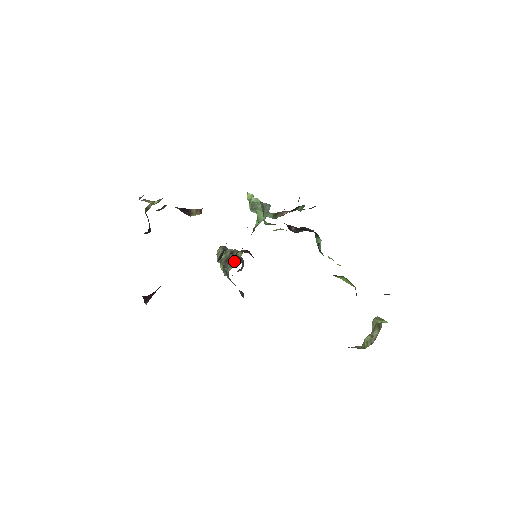
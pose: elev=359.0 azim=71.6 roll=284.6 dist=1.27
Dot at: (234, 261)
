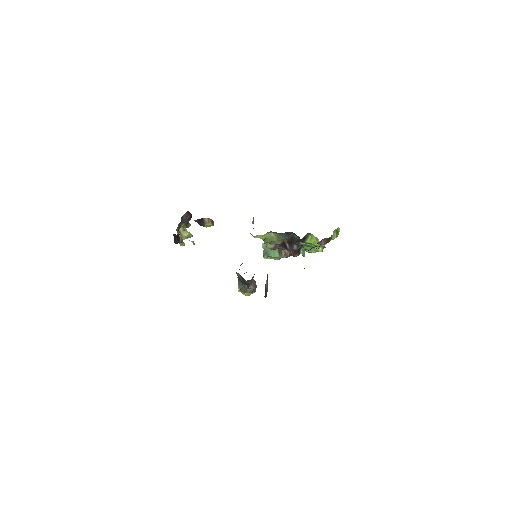
Dot at: occluded
